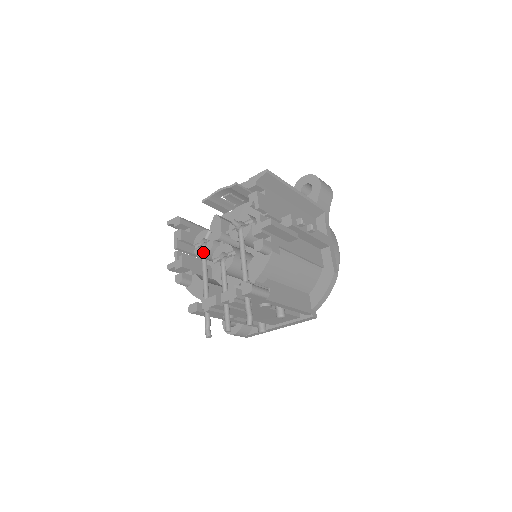
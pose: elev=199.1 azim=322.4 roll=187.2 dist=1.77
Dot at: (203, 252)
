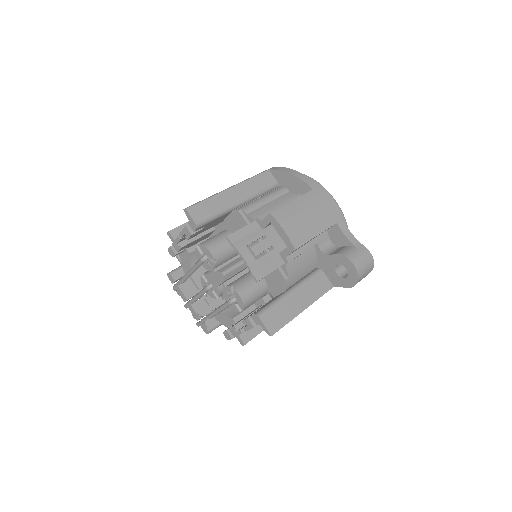
Dot at: (200, 264)
